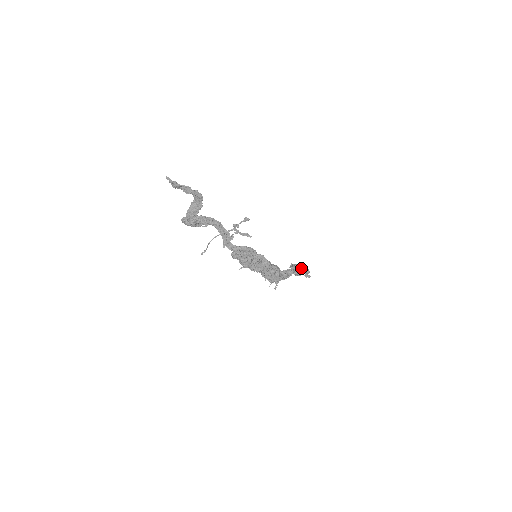
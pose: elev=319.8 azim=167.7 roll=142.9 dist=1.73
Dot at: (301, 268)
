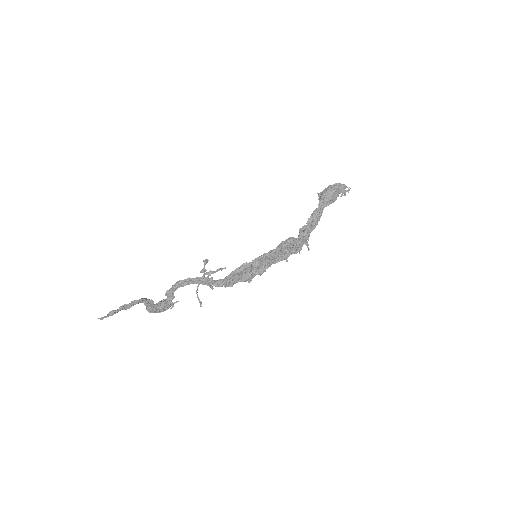
Dot at: (329, 196)
